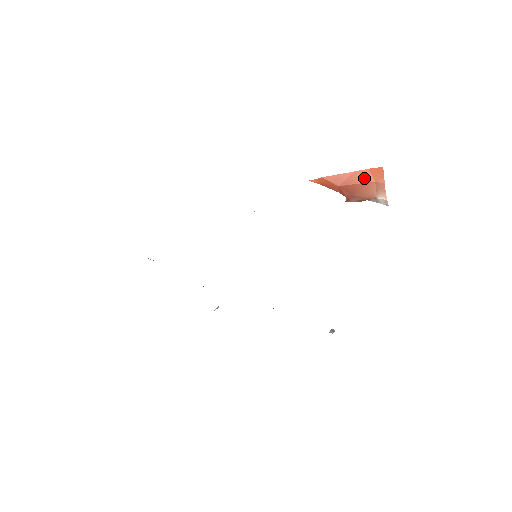
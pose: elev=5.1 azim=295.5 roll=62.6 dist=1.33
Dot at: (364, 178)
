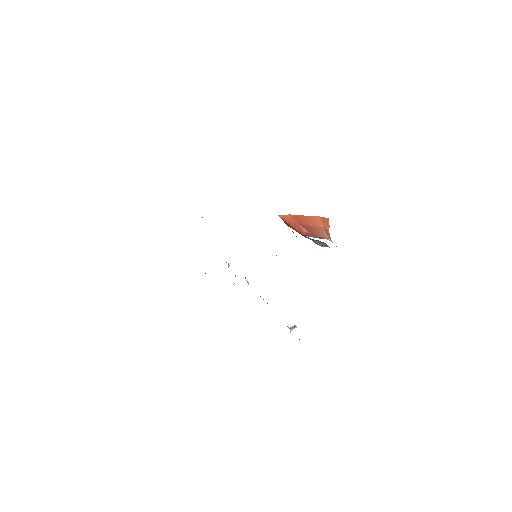
Dot at: (317, 223)
